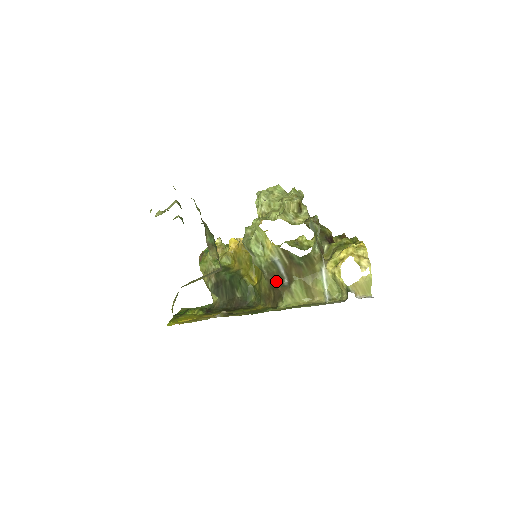
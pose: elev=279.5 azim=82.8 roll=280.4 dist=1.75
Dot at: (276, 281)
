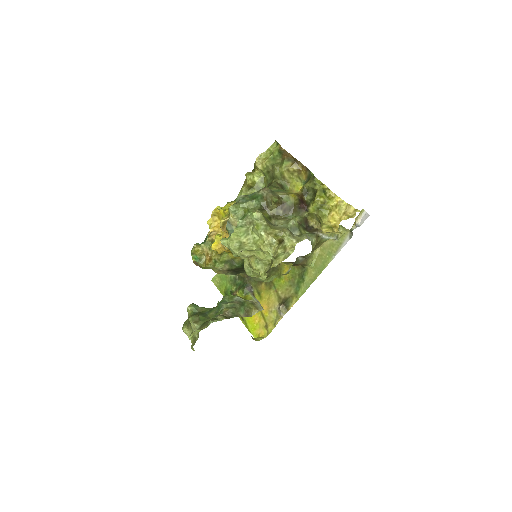
Dot at: (294, 265)
